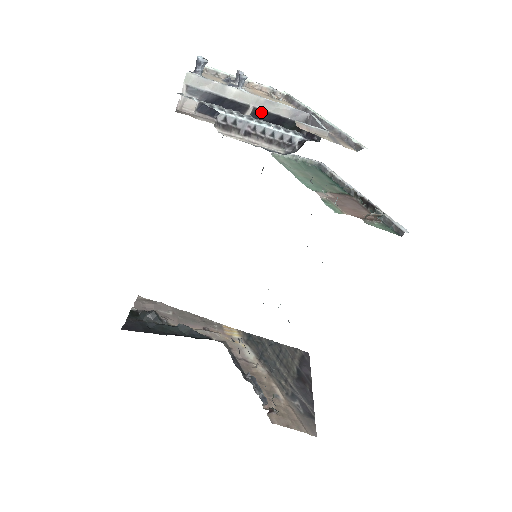
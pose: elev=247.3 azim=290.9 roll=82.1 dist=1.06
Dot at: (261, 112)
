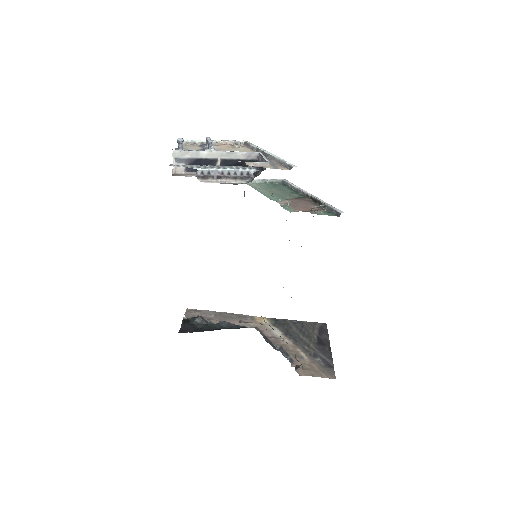
Dot at: (226, 160)
